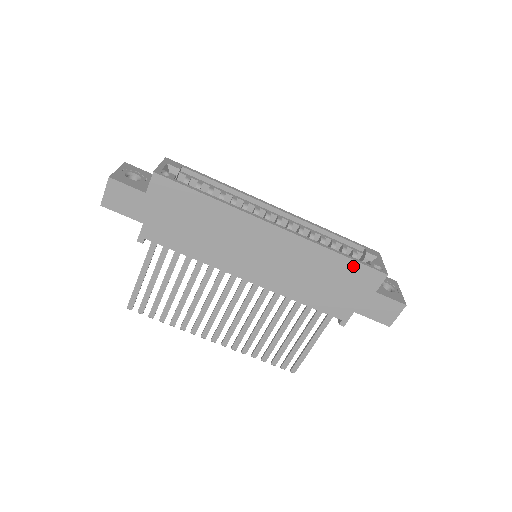
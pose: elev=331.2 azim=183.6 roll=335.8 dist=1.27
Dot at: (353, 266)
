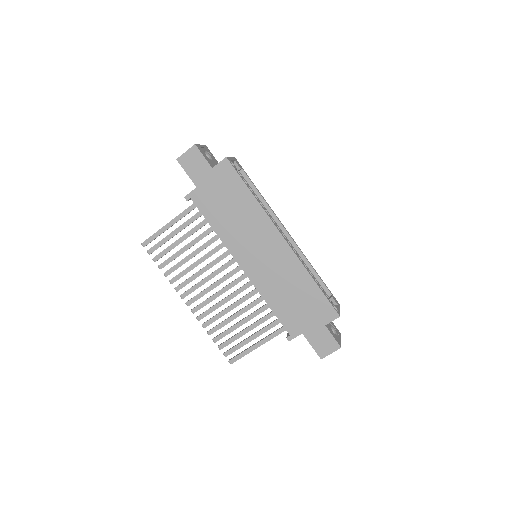
Dot at: (320, 296)
